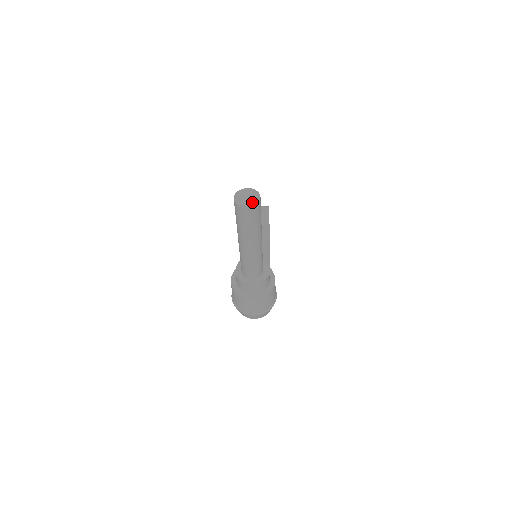
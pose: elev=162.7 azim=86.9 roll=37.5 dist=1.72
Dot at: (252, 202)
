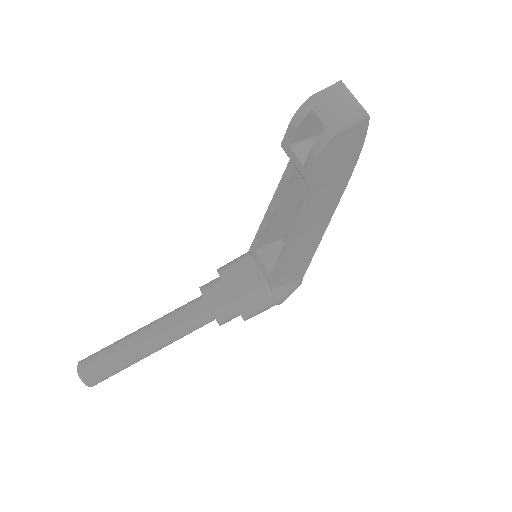
Dot at: occluded
